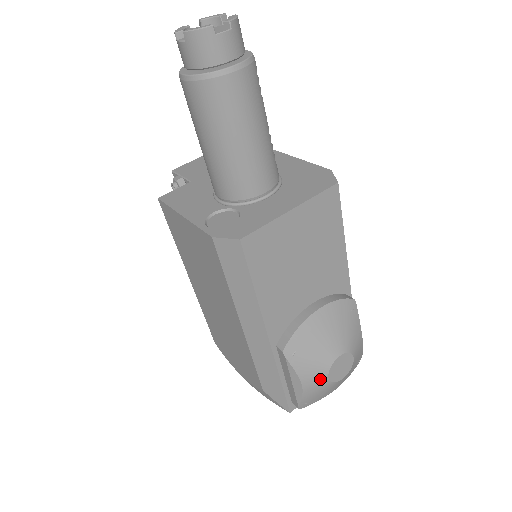
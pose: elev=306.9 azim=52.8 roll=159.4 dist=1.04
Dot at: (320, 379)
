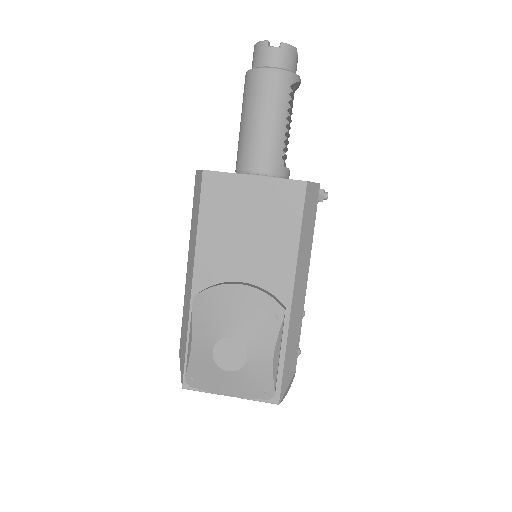
Dot at: (206, 348)
